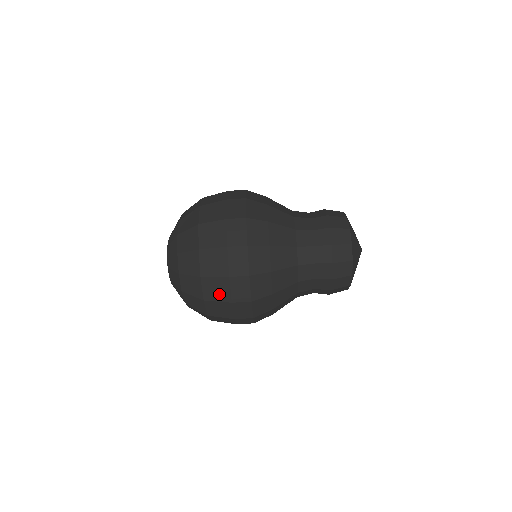
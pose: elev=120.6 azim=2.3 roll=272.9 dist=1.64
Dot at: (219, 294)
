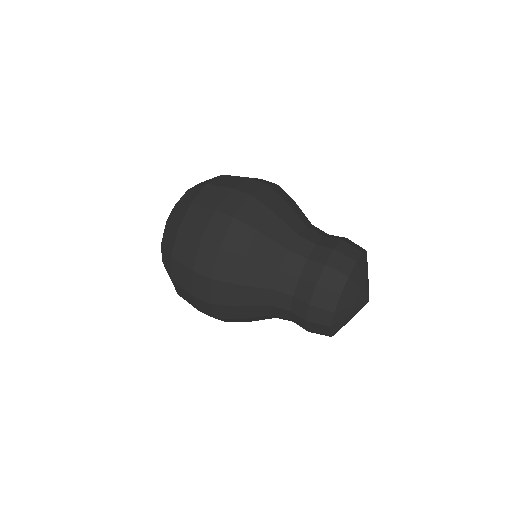
Dot at: (183, 281)
